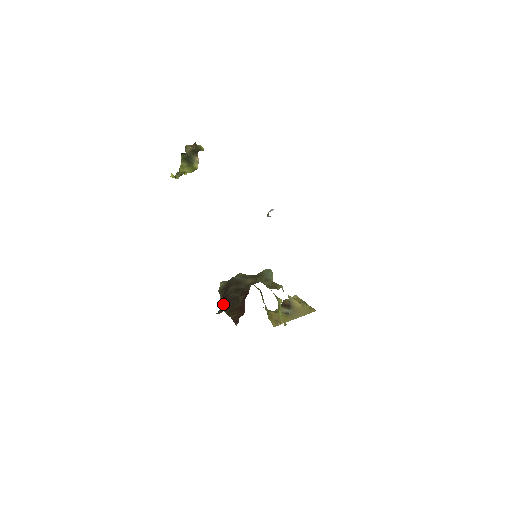
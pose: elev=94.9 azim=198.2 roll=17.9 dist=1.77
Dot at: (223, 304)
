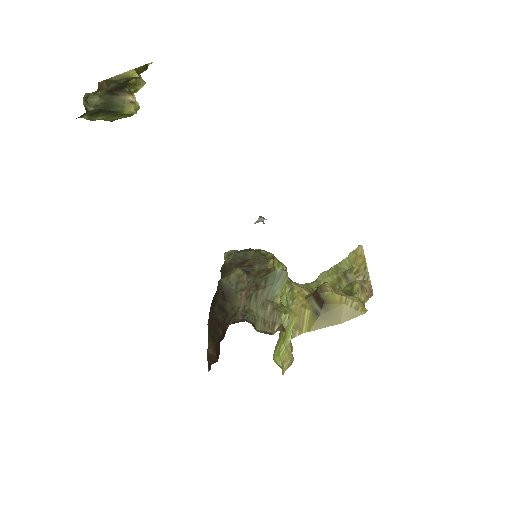
Dot at: (209, 313)
